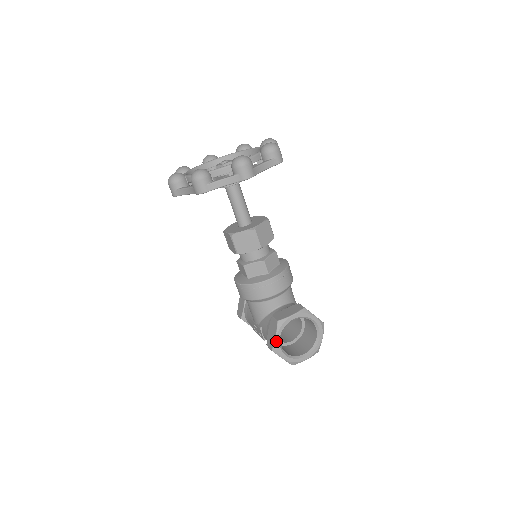
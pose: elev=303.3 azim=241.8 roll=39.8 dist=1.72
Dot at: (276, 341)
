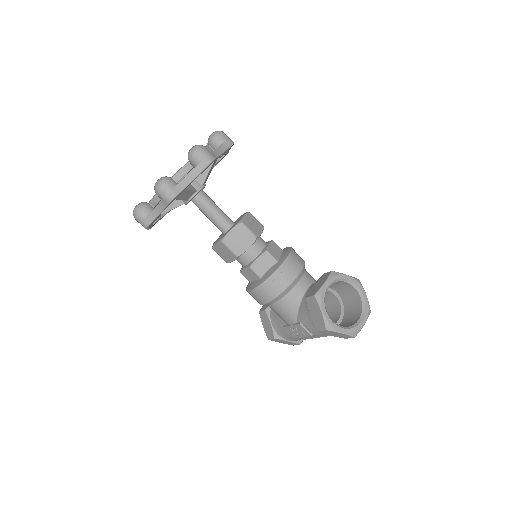
Dot at: (324, 316)
